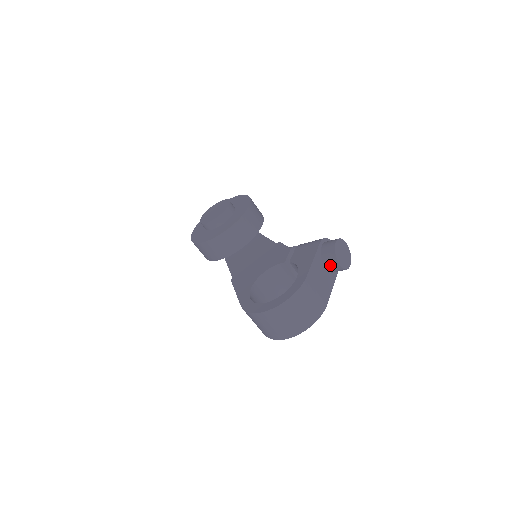
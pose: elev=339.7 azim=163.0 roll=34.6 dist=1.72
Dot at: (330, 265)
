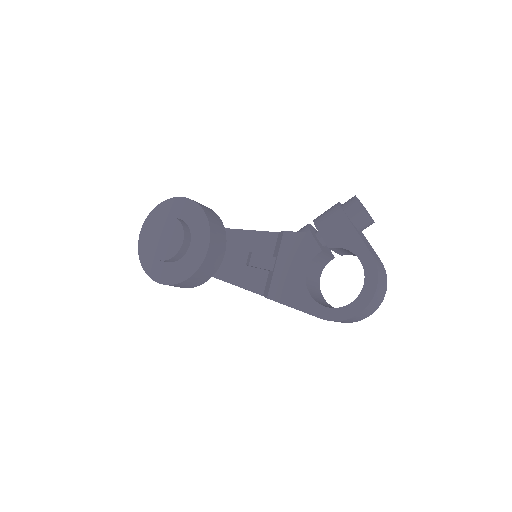
Dot at: (364, 227)
